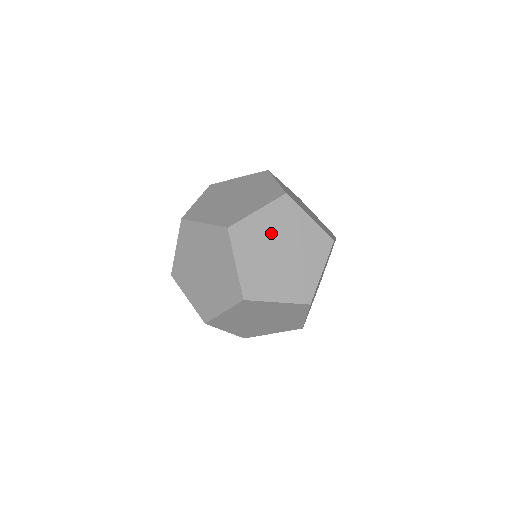
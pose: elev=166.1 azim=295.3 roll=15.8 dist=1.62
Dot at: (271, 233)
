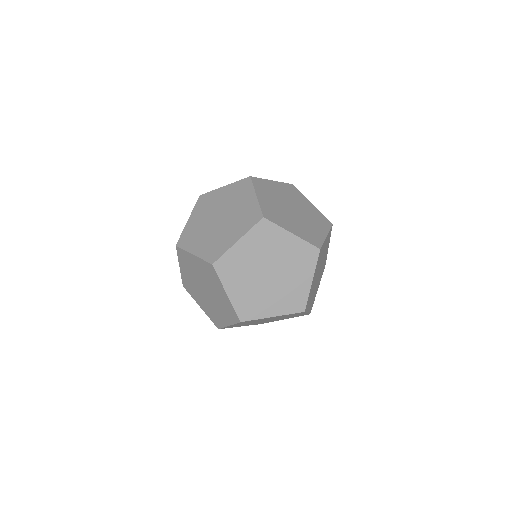
Dot at: (255, 258)
